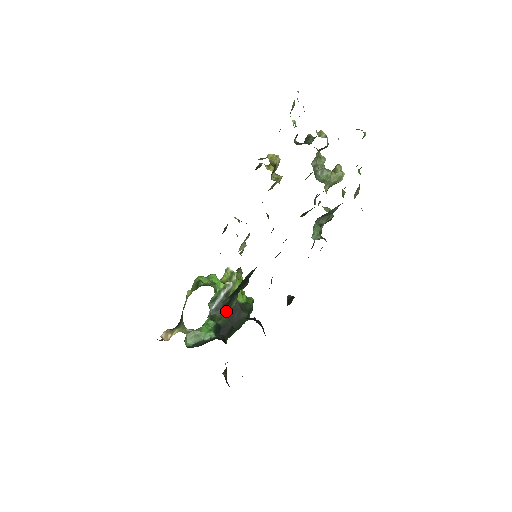
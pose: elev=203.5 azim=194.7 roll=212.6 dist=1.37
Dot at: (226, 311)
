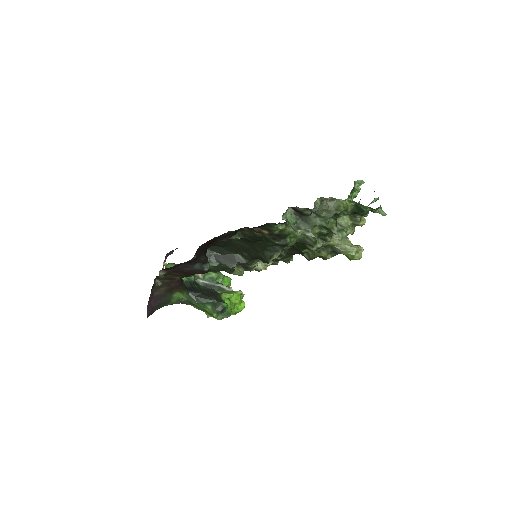
Dot at: occluded
